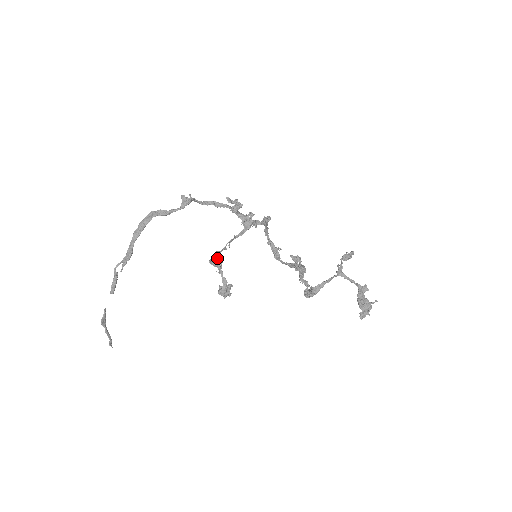
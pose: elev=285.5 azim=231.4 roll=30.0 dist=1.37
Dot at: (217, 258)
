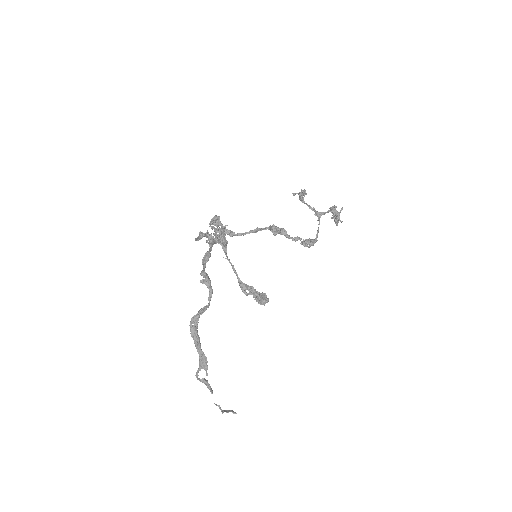
Dot at: (247, 288)
